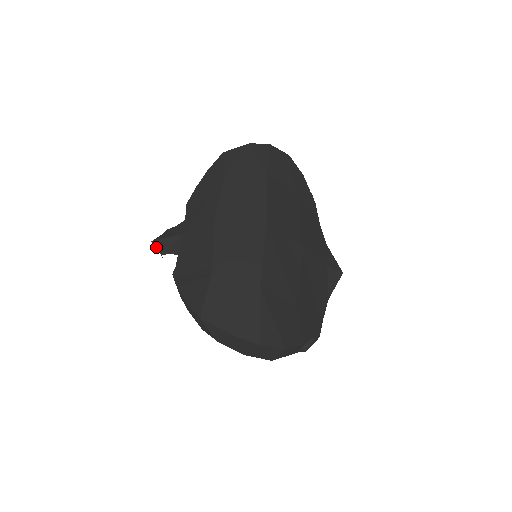
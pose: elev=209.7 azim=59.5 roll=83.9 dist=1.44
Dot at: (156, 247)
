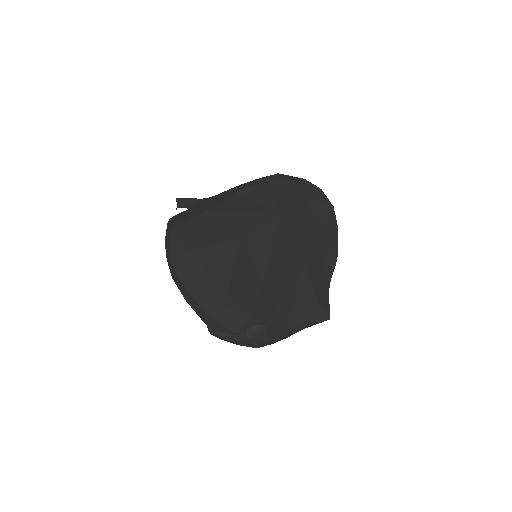
Dot at: (177, 202)
